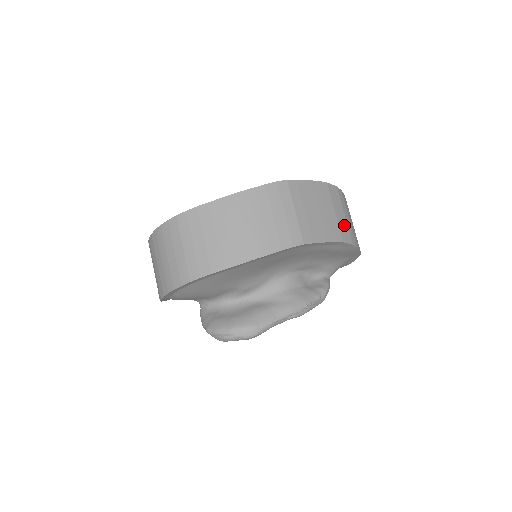
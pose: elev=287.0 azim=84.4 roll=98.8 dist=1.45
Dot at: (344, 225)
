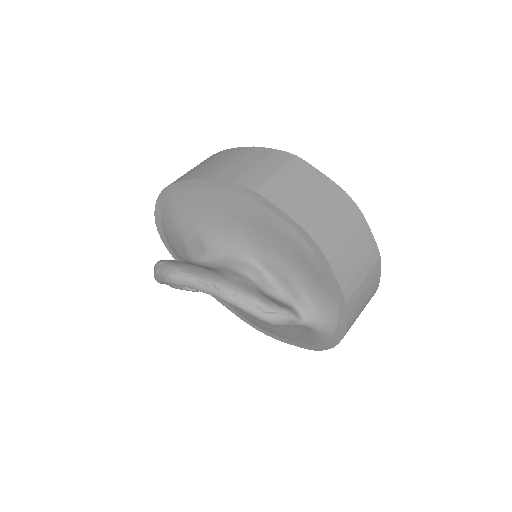
Dot at: (328, 228)
